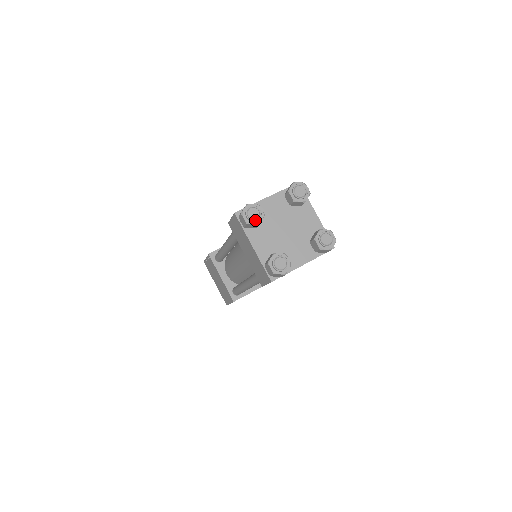
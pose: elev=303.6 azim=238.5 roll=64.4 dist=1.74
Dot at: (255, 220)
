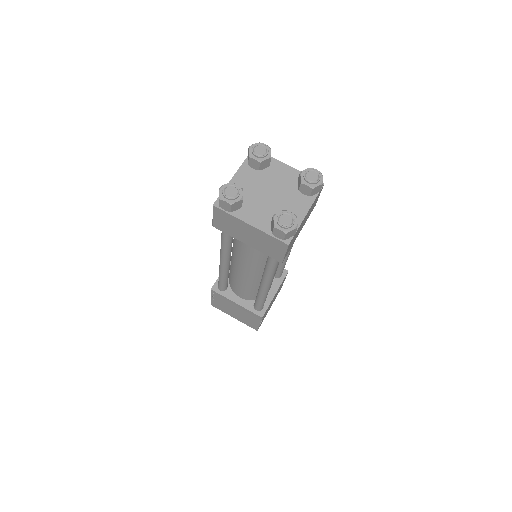
Dot at: (236, 196)
